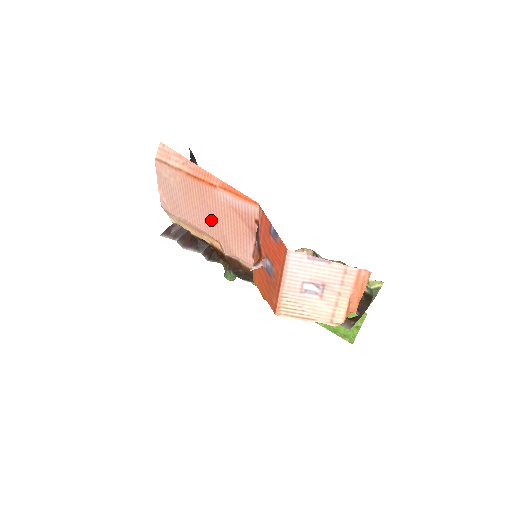
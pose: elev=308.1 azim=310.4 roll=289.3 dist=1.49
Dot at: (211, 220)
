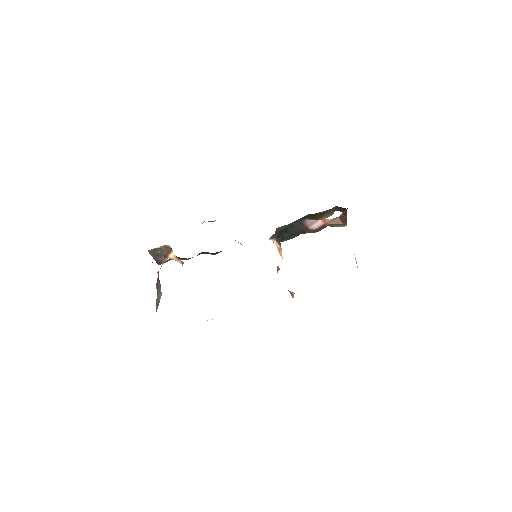
Dot at: occluded
